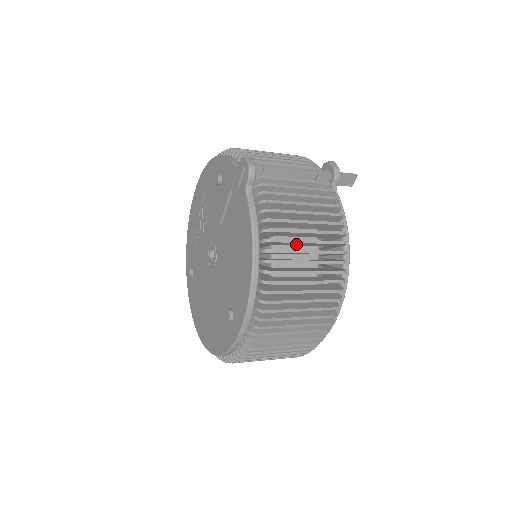
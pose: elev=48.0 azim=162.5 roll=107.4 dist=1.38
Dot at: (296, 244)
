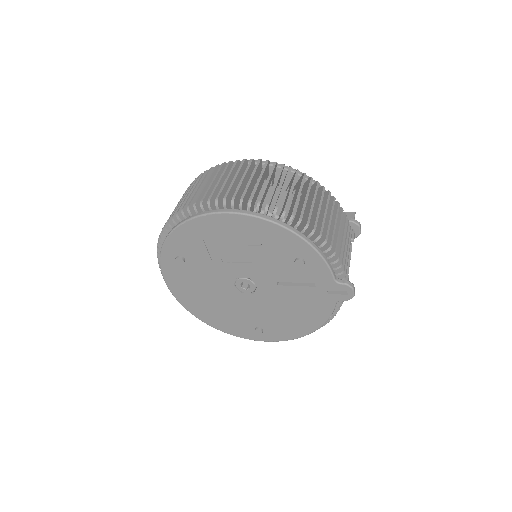
Dot at: occluded
